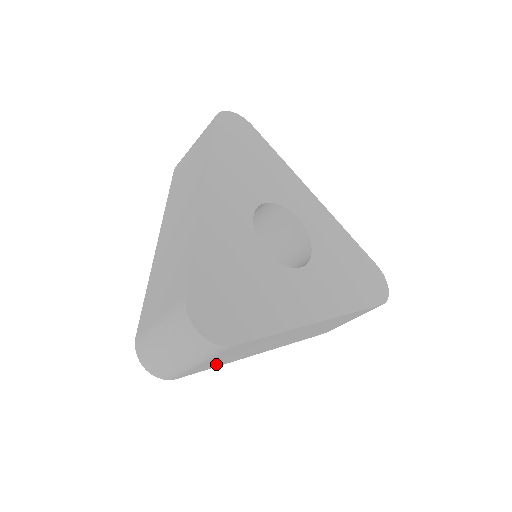
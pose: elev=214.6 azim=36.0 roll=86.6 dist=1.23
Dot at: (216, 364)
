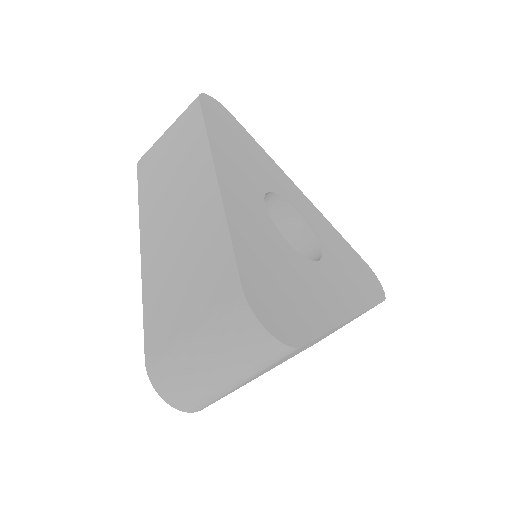
Dot at: occluded
